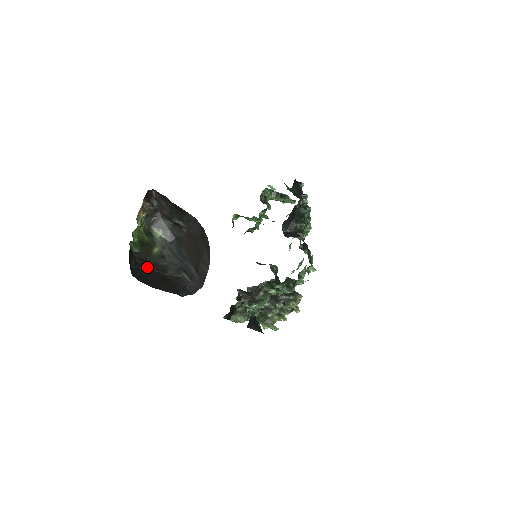
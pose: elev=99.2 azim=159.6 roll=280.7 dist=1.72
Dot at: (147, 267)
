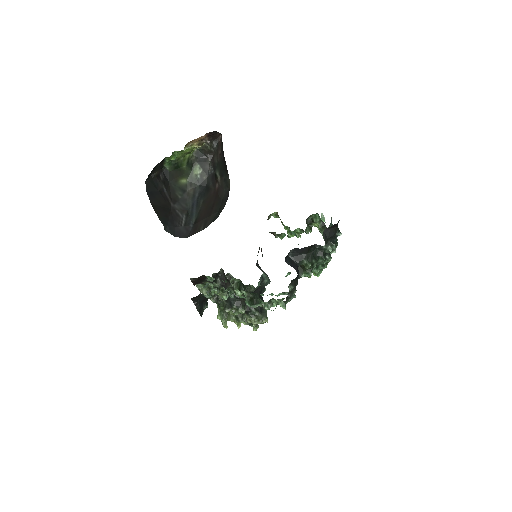
Dot at: (163, 186)
